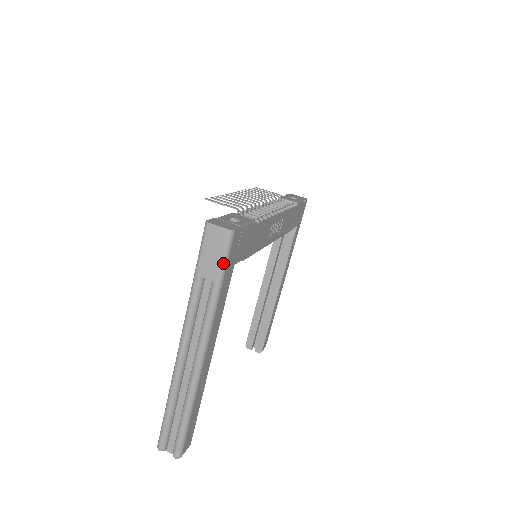
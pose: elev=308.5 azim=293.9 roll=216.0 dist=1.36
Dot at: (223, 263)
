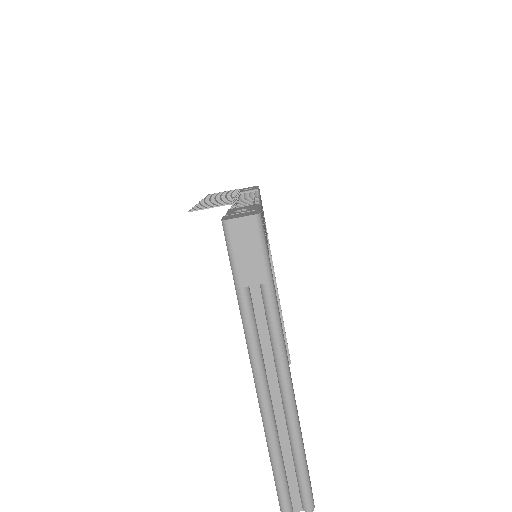
Dot at: (265, 256)
